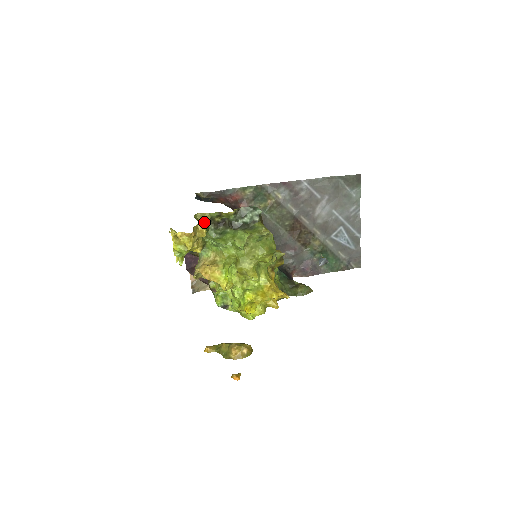
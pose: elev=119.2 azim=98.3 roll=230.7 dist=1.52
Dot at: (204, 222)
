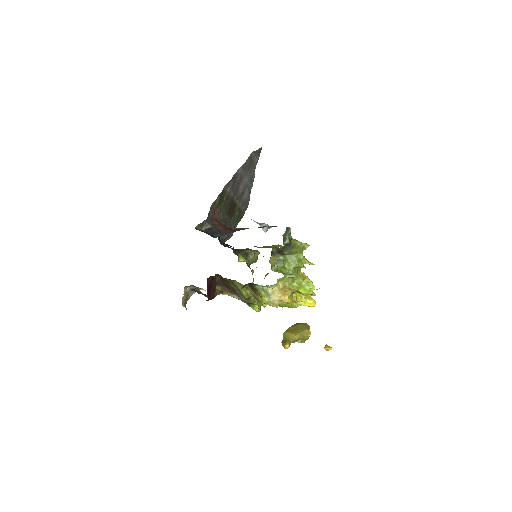
Dot at: occluded
